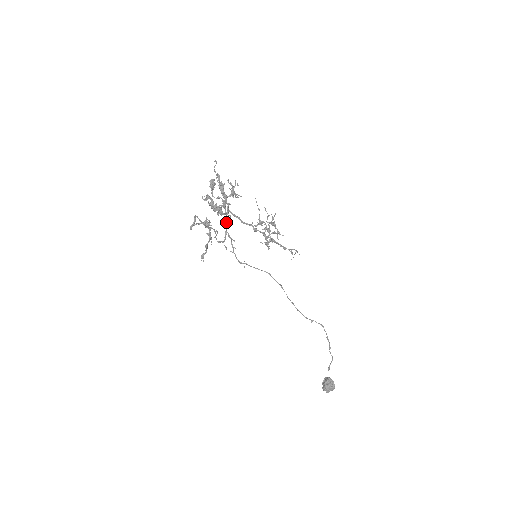
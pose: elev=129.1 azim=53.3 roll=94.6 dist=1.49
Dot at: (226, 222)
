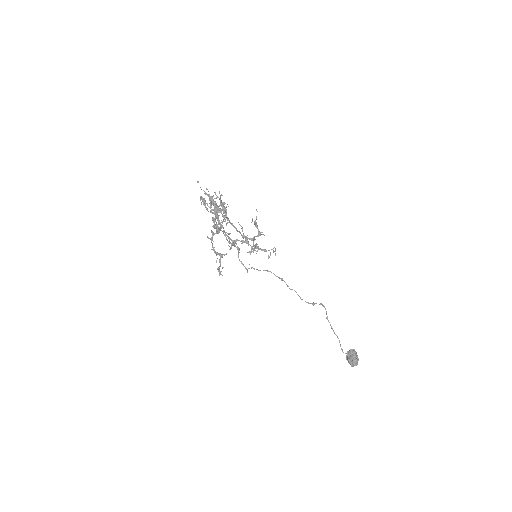
Dot at: occluded
